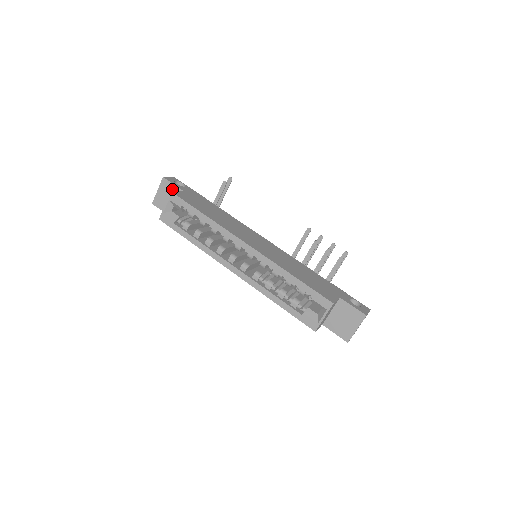
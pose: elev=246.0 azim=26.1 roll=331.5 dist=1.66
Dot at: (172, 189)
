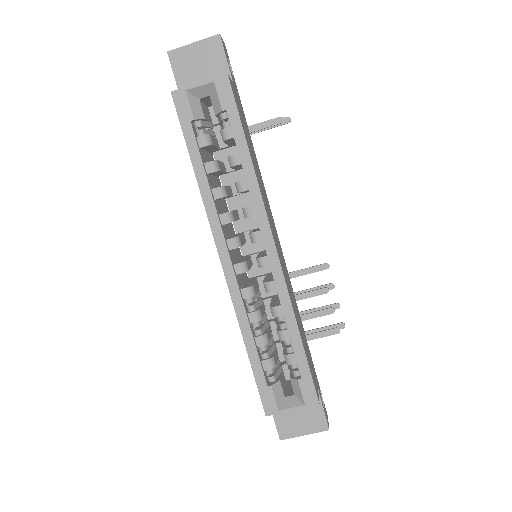
Dot at: (219, 64)
